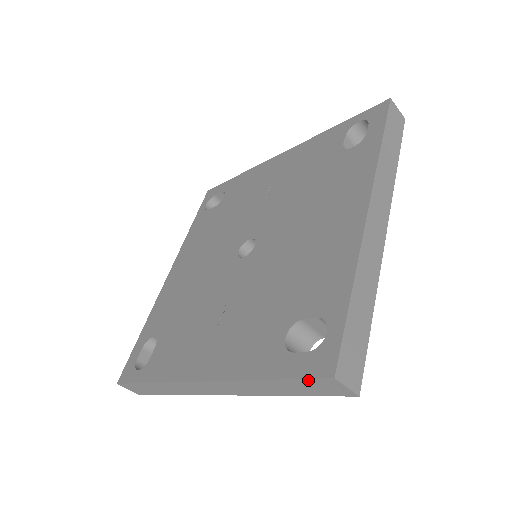
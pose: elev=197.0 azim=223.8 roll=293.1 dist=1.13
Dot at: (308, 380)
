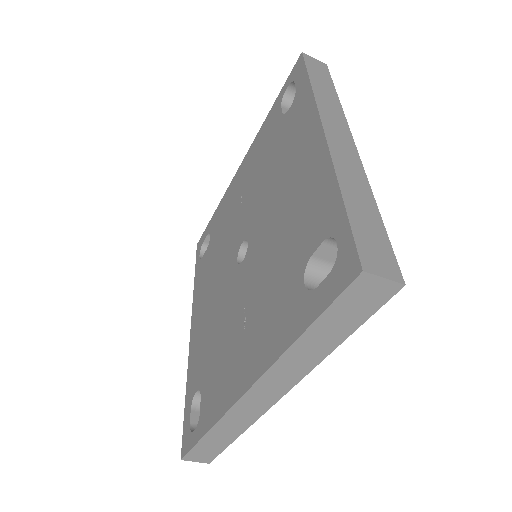
Dot at: (341, 297)
